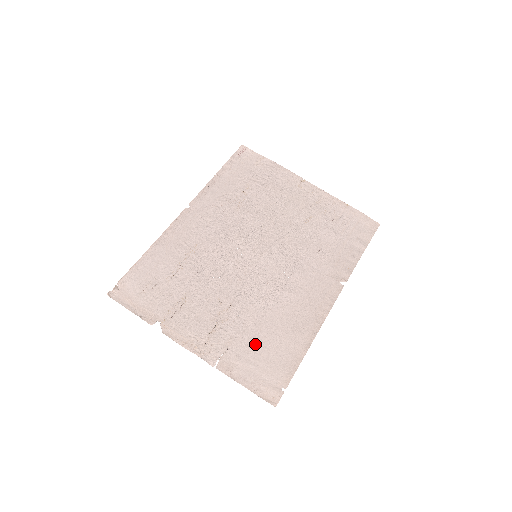
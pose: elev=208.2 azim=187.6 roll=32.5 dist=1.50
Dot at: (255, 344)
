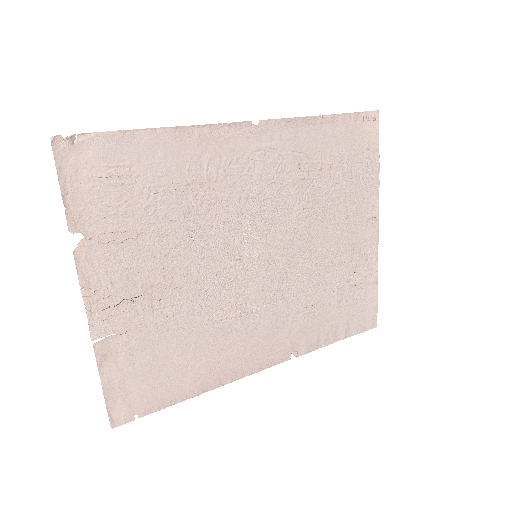
Dot at: (158, 350)
